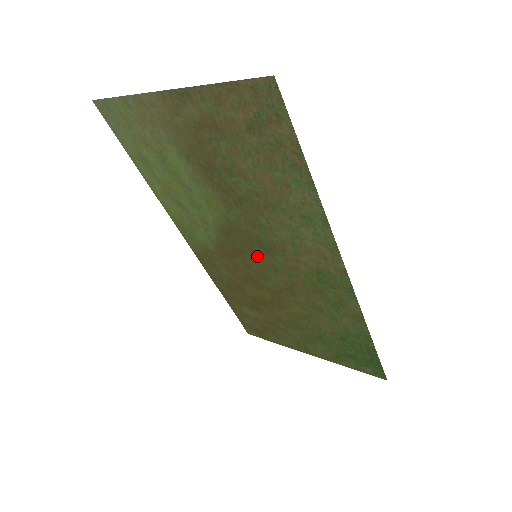
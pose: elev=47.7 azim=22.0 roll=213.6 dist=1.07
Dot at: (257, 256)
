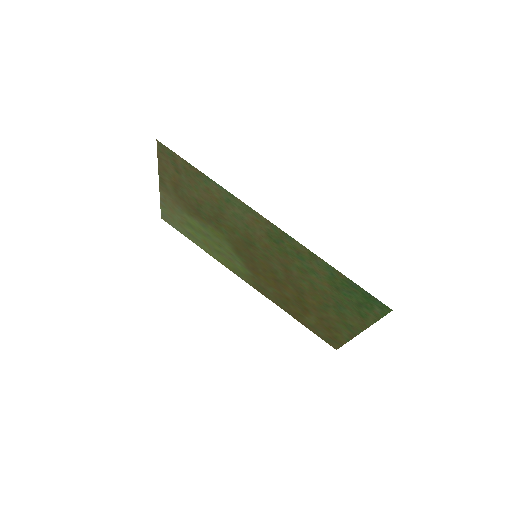
Dot at: (256, 255)
